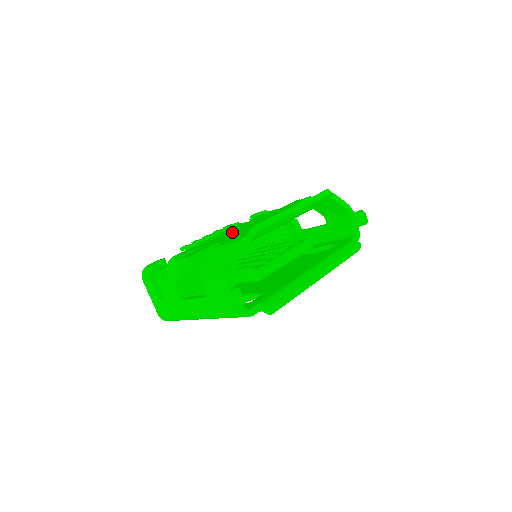
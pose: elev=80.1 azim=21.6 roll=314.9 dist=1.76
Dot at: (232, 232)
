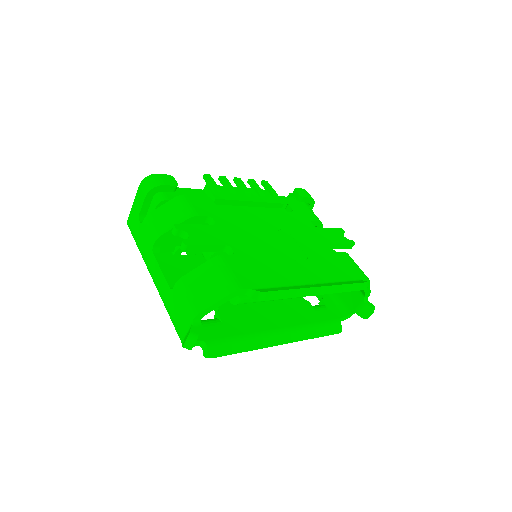
Dot at: (256, 228)
